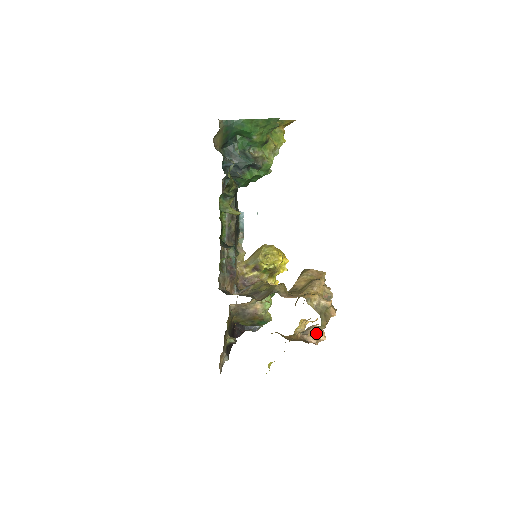
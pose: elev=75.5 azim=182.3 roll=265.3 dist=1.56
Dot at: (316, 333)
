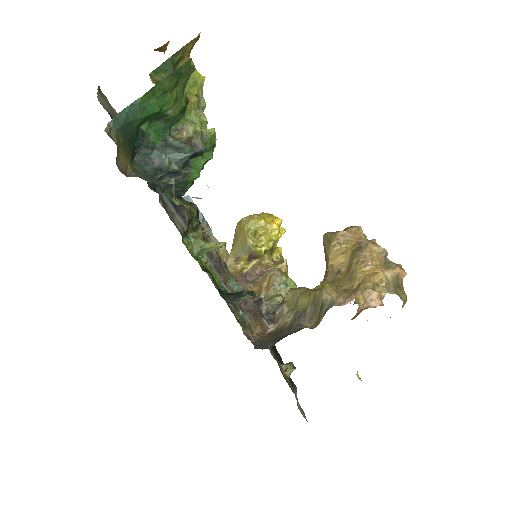
Dot at: (375, 293)
